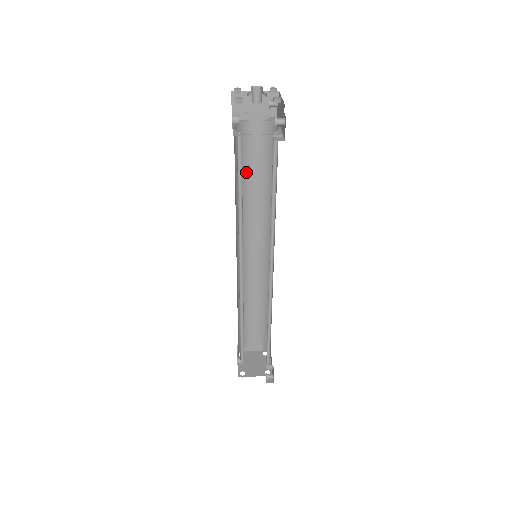
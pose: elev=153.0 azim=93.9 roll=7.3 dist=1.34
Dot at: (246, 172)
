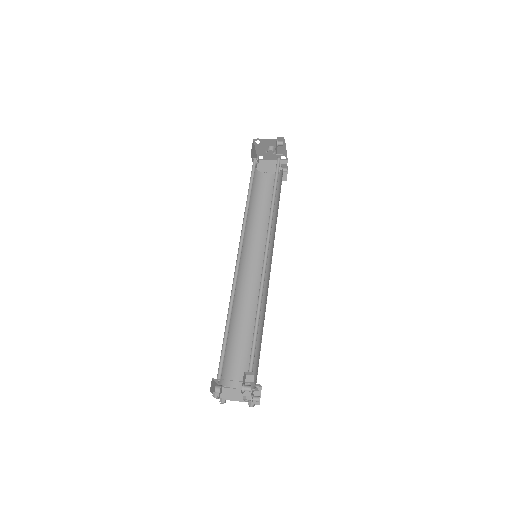
Dot at: (260, 204)
